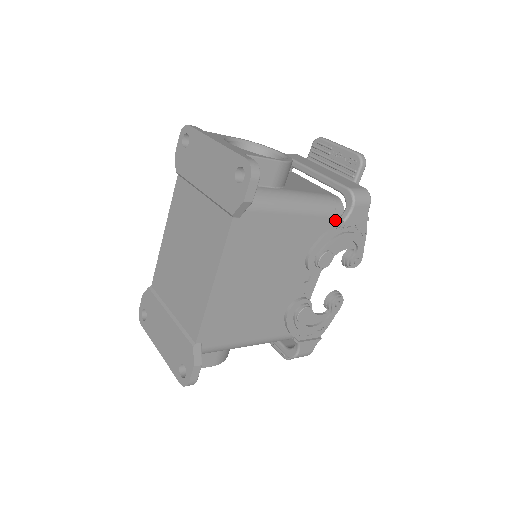
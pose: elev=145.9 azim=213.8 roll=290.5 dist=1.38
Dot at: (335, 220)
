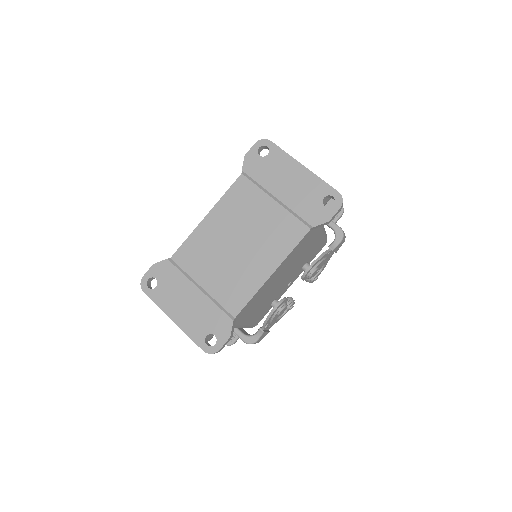
Dot at: (322, 246)
